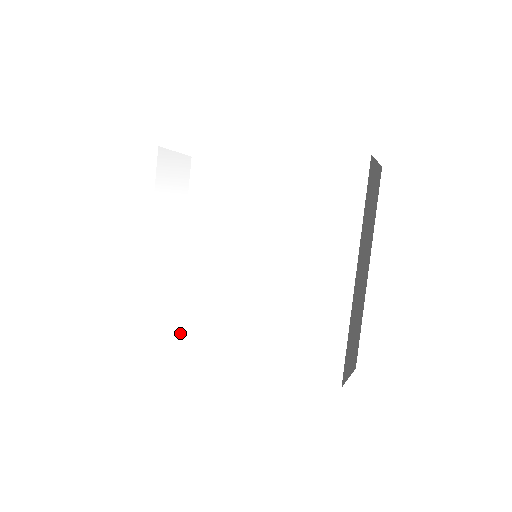
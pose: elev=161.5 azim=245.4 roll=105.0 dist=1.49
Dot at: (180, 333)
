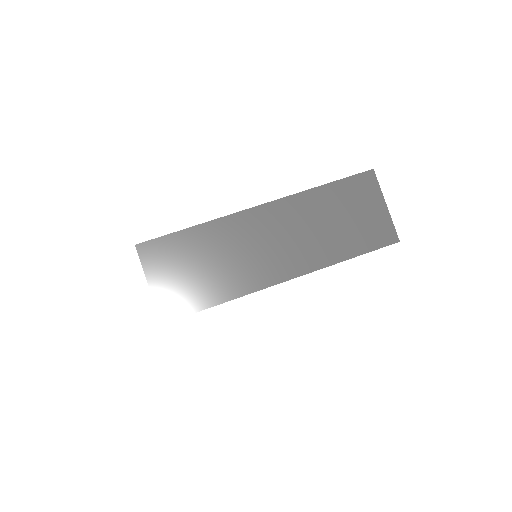
Dot at: occluded
